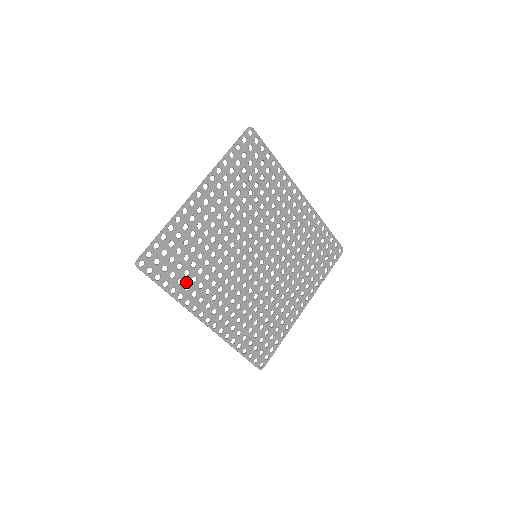
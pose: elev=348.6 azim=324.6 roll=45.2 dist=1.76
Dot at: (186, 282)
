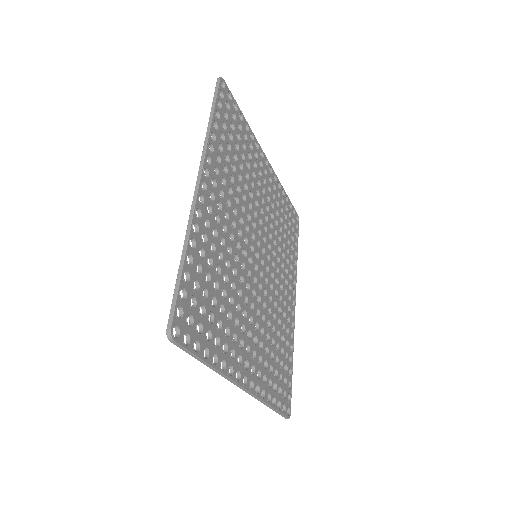
Dot at: (223, 145)
